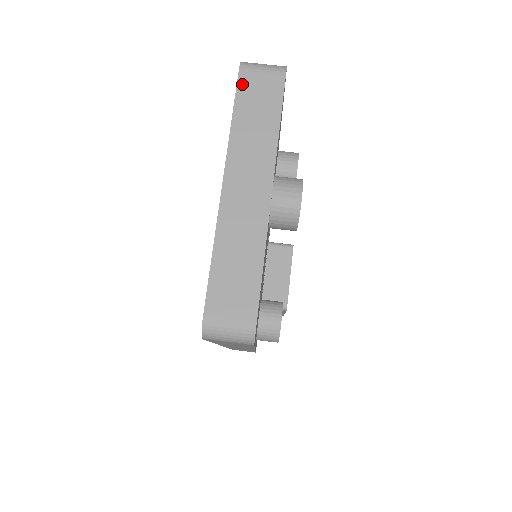
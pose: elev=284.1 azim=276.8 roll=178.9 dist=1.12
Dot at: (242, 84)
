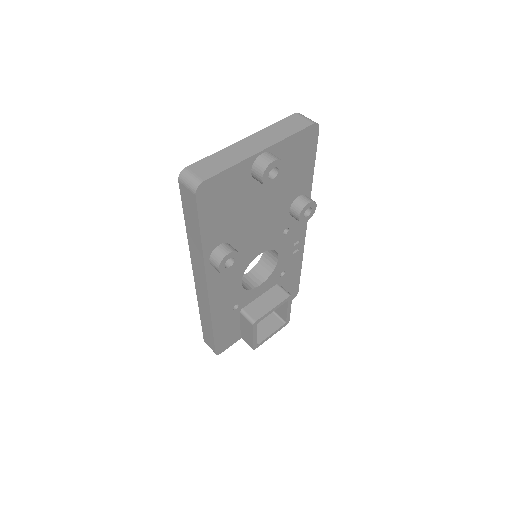
Dot at: (291, 117)
